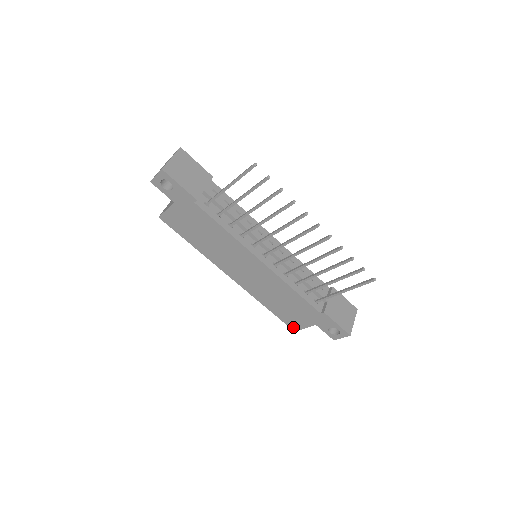
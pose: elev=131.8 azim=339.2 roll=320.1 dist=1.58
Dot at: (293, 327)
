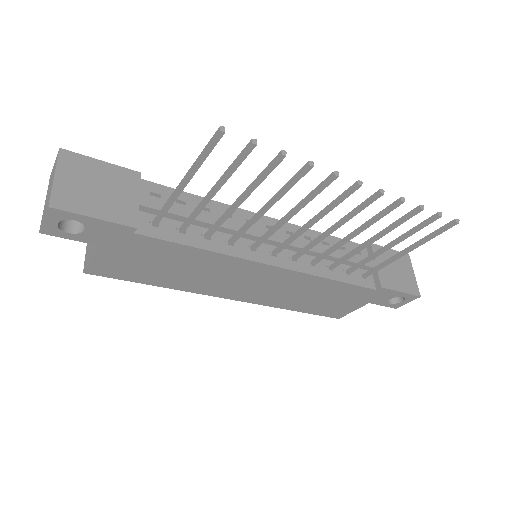
Dot at: (336, 316)
